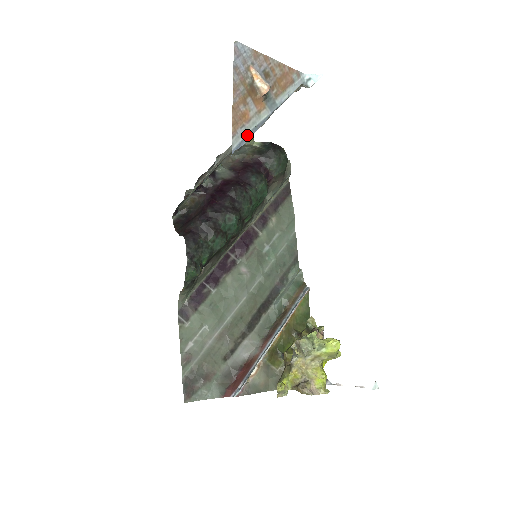
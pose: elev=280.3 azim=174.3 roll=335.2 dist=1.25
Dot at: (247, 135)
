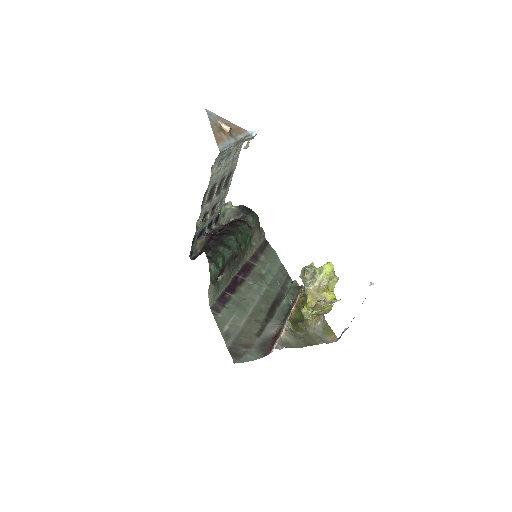
Dot at: (225, 146)
